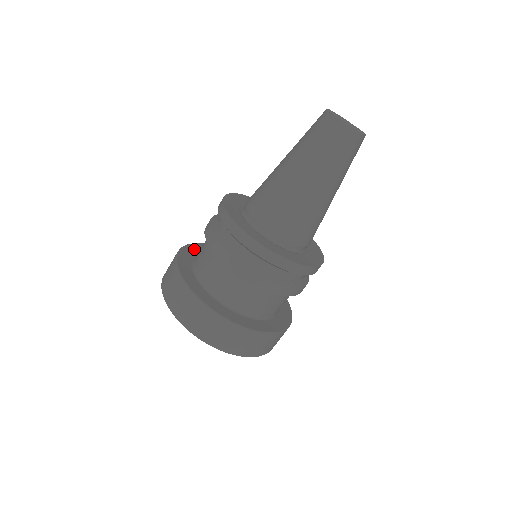
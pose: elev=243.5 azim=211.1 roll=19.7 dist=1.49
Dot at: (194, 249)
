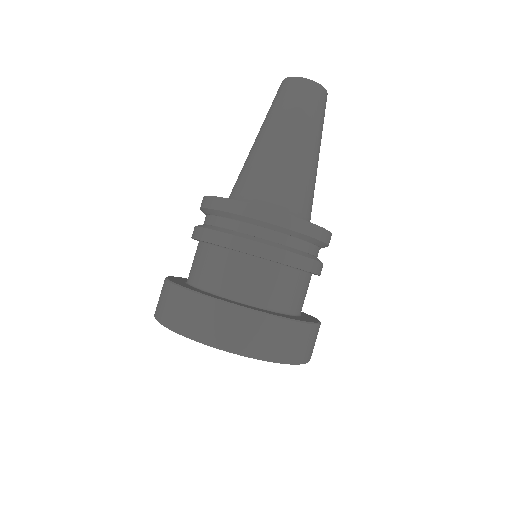
Dot at: occluded
